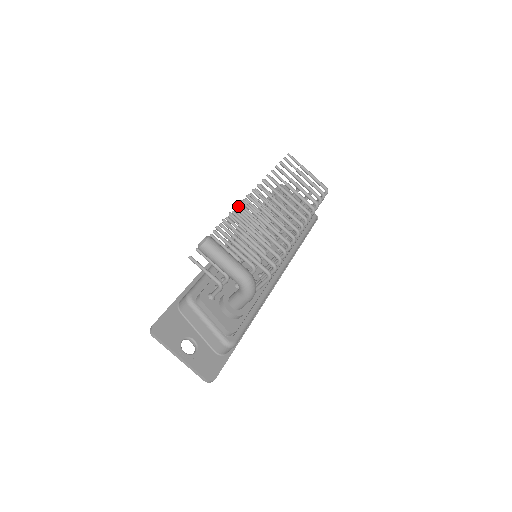
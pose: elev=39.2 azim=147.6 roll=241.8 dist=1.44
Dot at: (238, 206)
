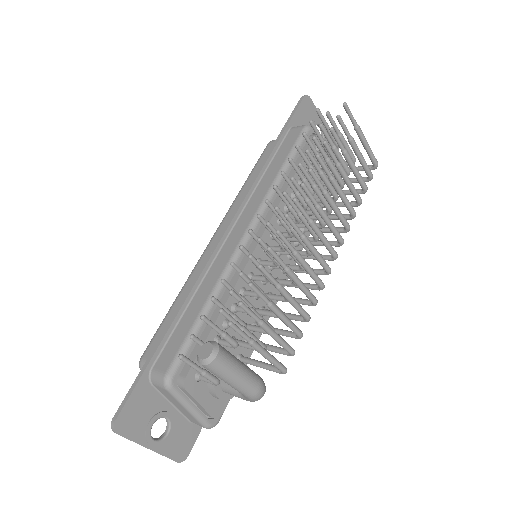
Dot at: (259, 241)
